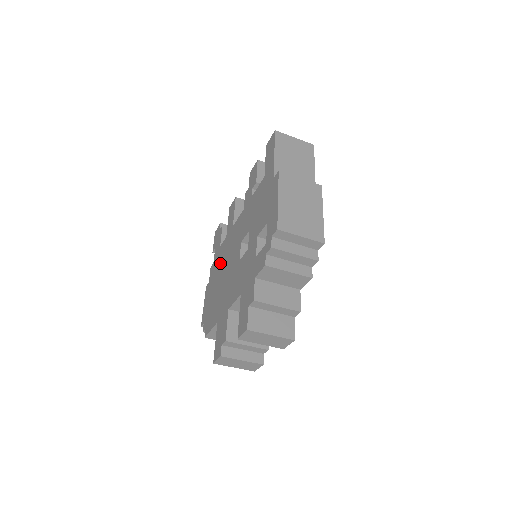
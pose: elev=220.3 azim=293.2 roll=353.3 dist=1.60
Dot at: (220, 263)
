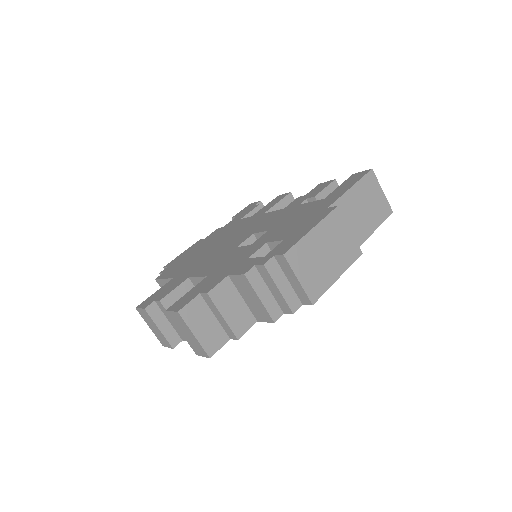
Dot at: (226, 232)
